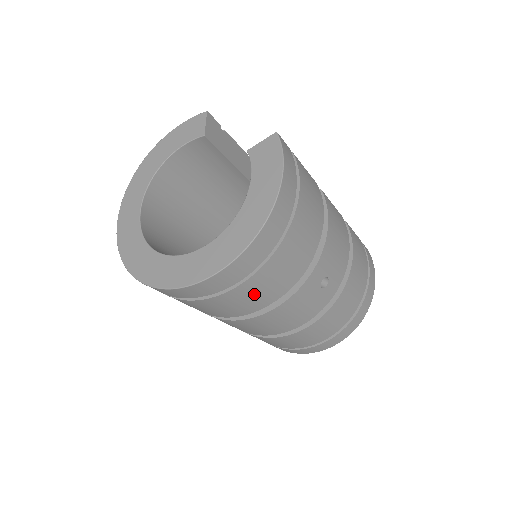
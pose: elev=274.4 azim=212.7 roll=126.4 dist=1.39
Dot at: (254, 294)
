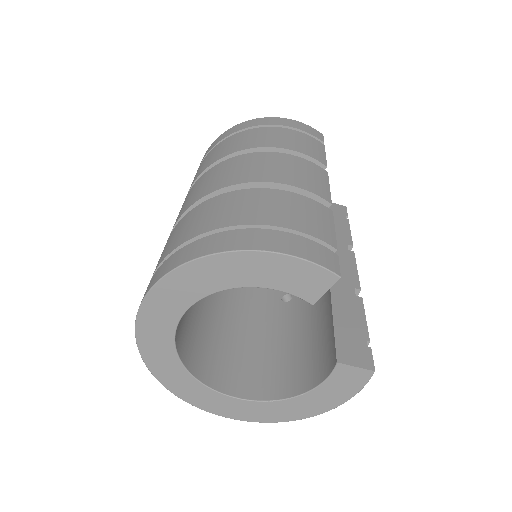
Dot at: occluded
